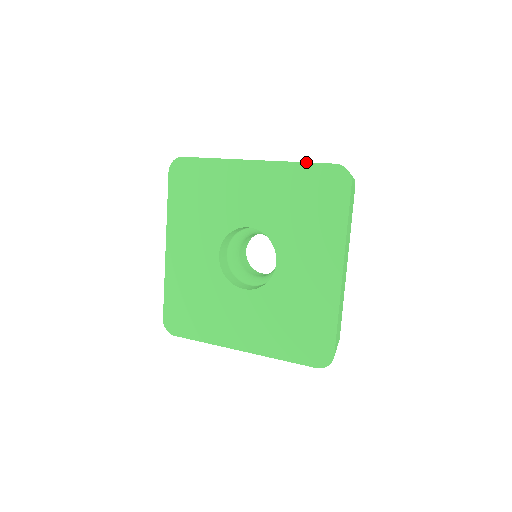
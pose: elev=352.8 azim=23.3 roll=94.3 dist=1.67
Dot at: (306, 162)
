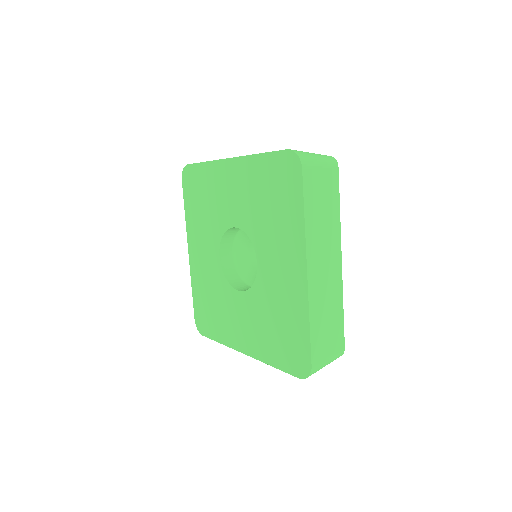
Dot at: (265, 152)
